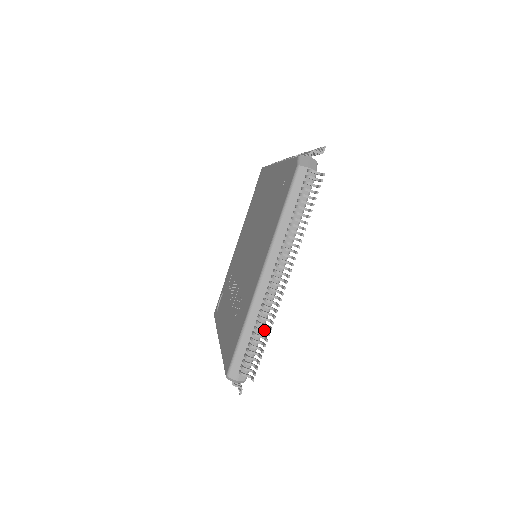
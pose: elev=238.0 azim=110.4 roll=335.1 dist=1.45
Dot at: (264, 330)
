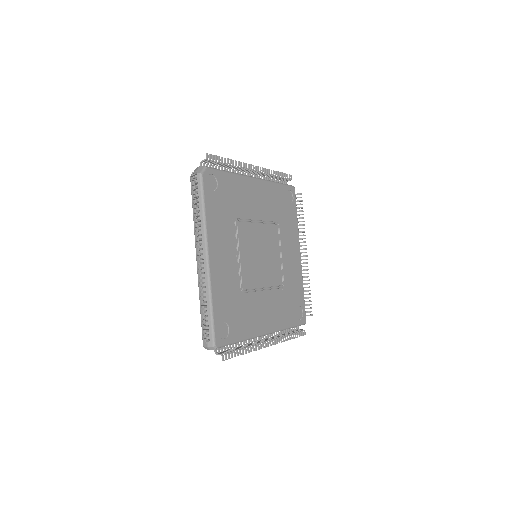
Dot at: (204, 301)
